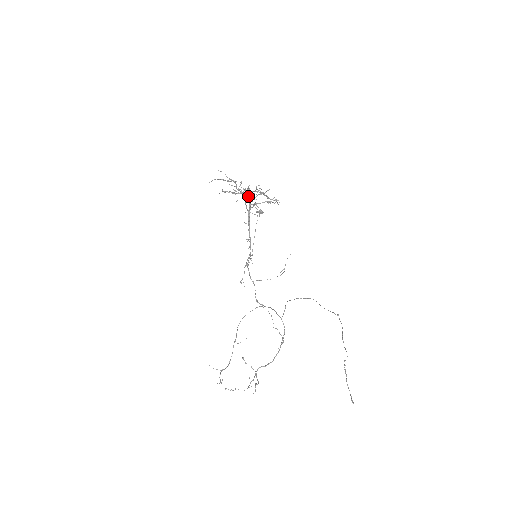
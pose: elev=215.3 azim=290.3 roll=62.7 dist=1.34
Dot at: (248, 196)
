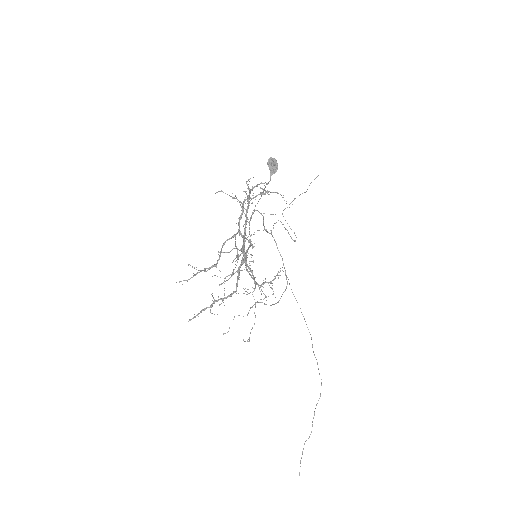
Dot at: (236, 271)
